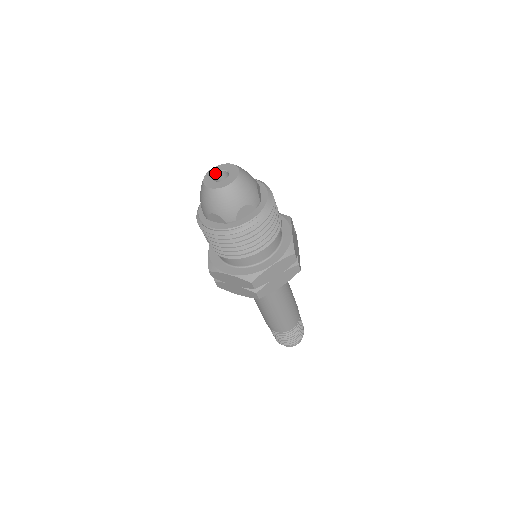
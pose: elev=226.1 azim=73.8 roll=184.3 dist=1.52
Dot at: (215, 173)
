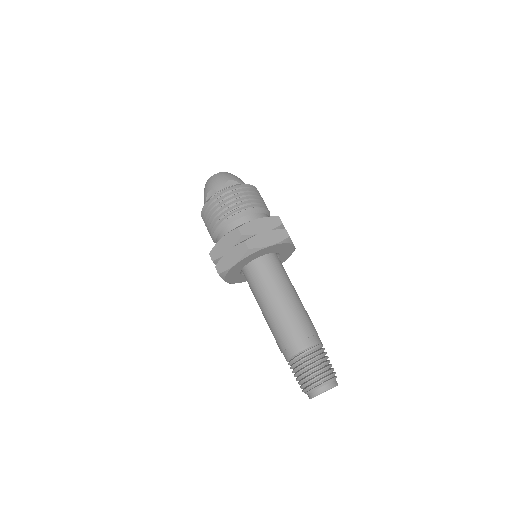
Dot at: occluded
